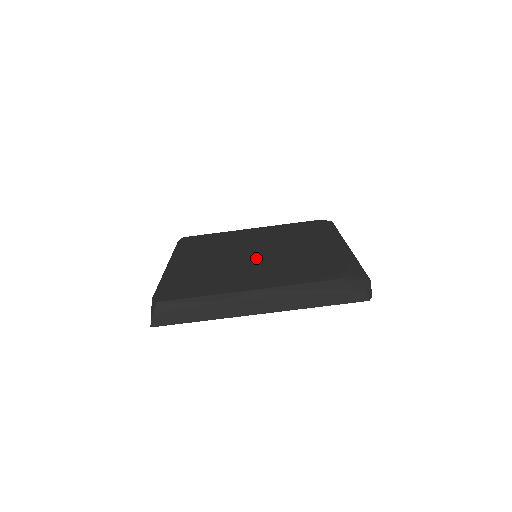
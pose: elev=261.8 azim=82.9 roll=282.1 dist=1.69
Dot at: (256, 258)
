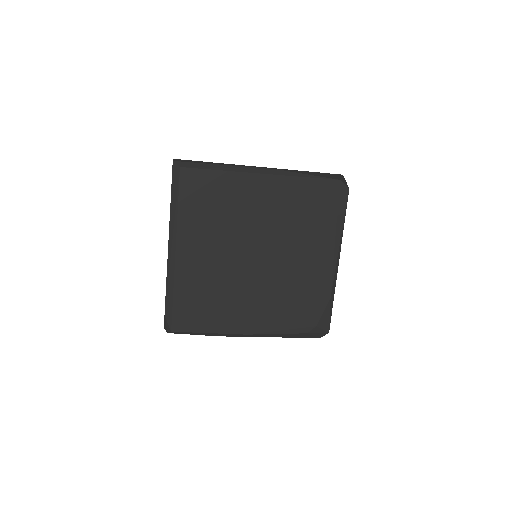
Dot at: (255, 271)
